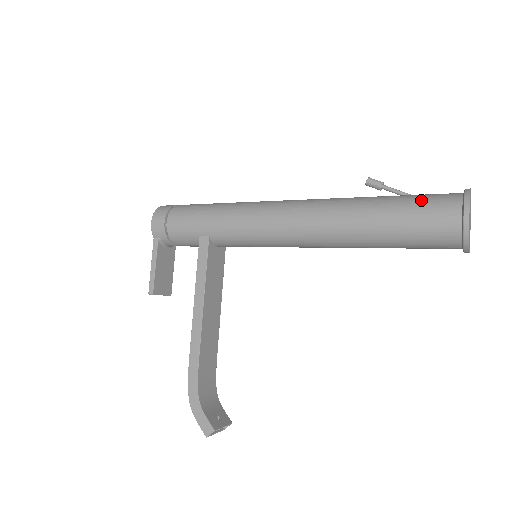
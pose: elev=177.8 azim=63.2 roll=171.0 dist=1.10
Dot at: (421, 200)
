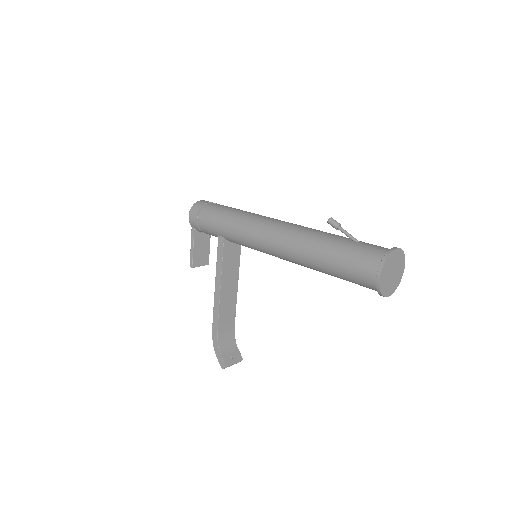
Dot at: (355, 253)
